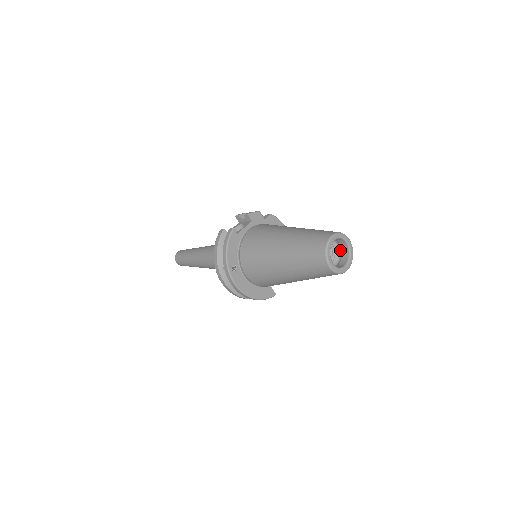
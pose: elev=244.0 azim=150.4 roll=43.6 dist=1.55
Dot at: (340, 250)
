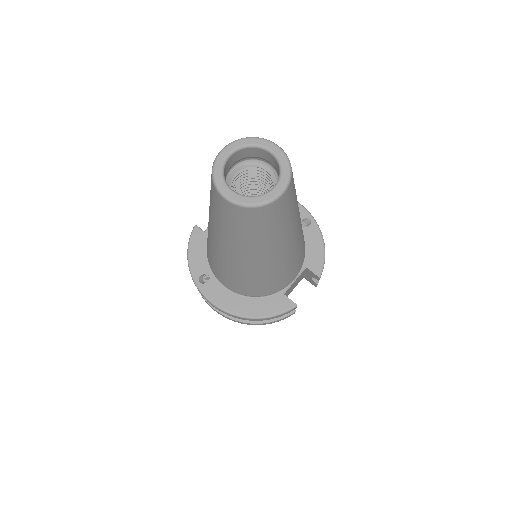
Dot at: (276, 172)
